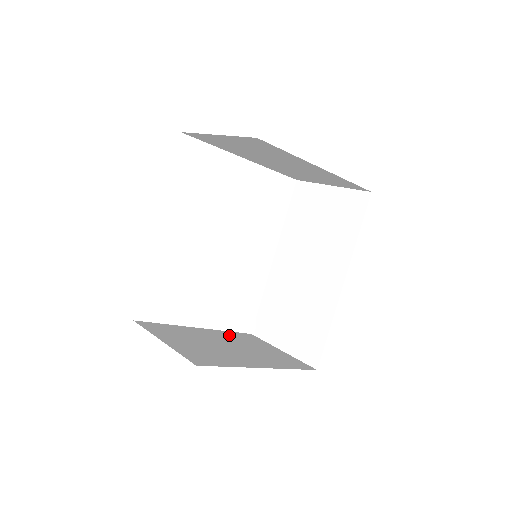
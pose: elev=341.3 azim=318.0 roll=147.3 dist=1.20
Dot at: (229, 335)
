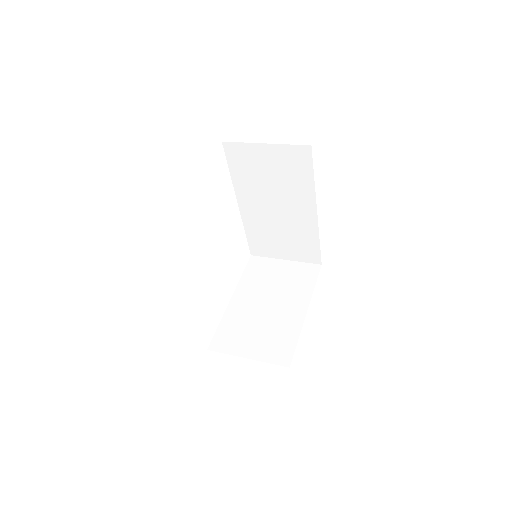
Dot at: (249, 283)
